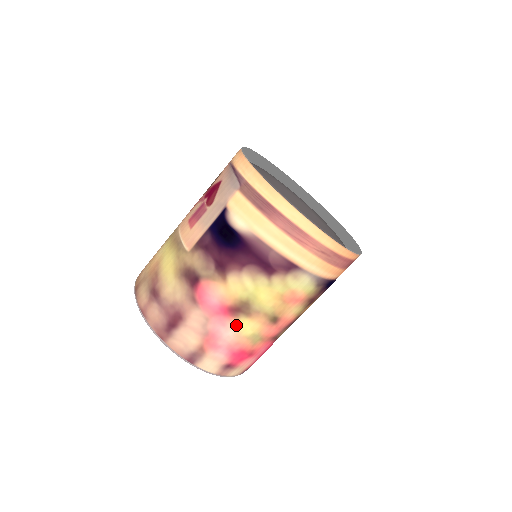
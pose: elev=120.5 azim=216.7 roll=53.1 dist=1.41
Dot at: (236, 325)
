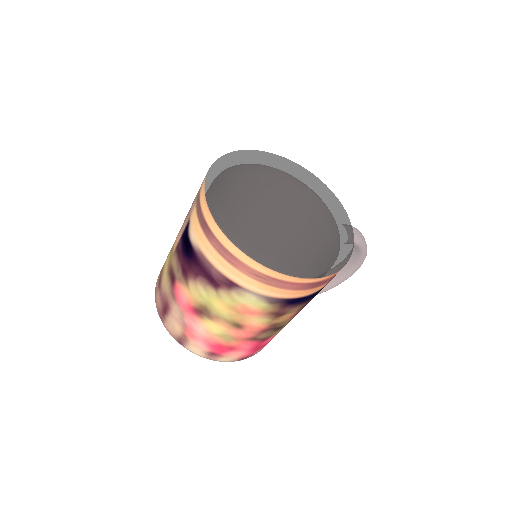
Dot at: (203, 324)
